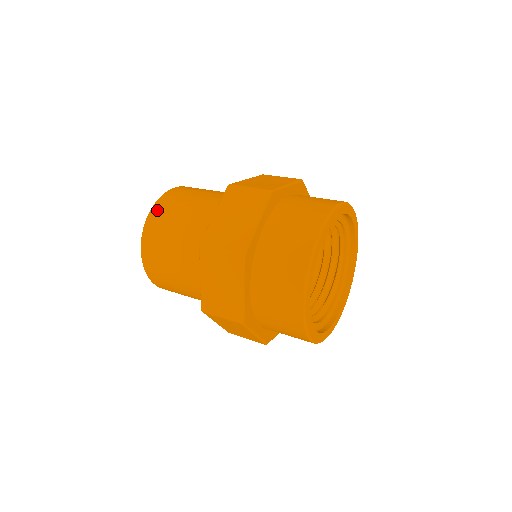
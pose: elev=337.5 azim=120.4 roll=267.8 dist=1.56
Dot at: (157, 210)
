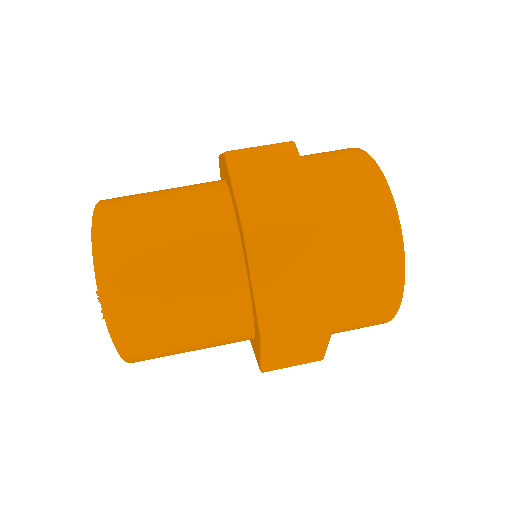
Dot at: (134, 355)
